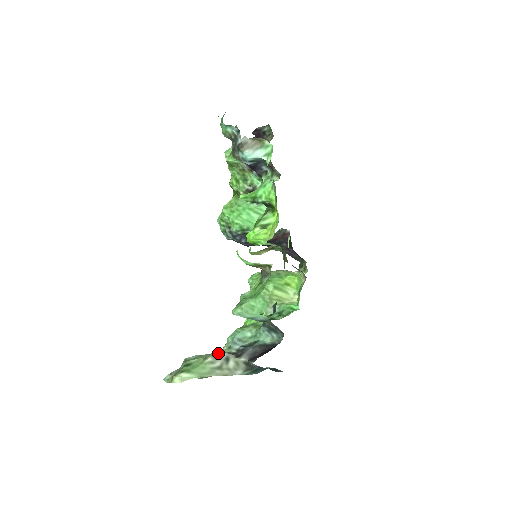
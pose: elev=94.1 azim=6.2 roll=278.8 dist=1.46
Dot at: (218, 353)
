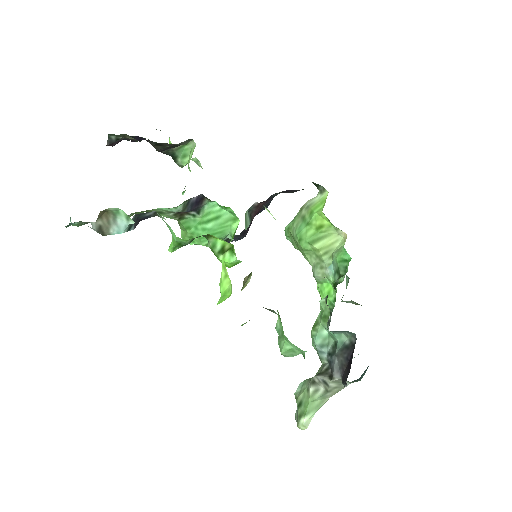
Dot at: (313, 379)
